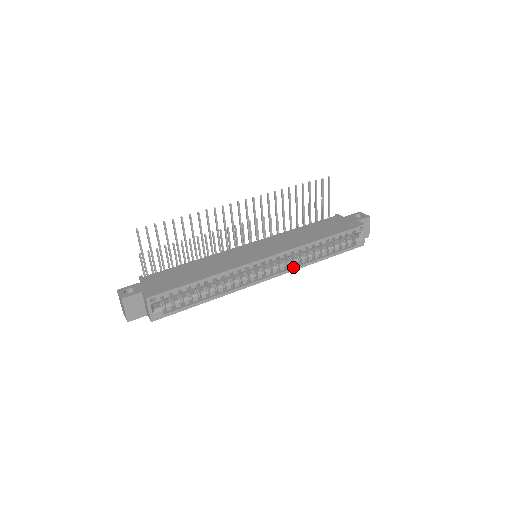
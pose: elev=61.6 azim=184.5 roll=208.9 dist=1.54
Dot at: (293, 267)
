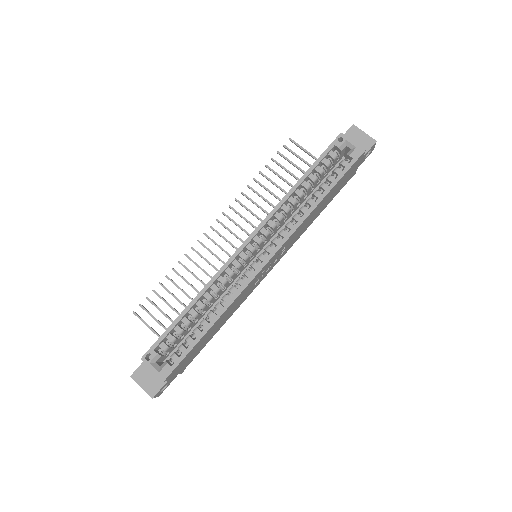
Dot at: (288, 232)
